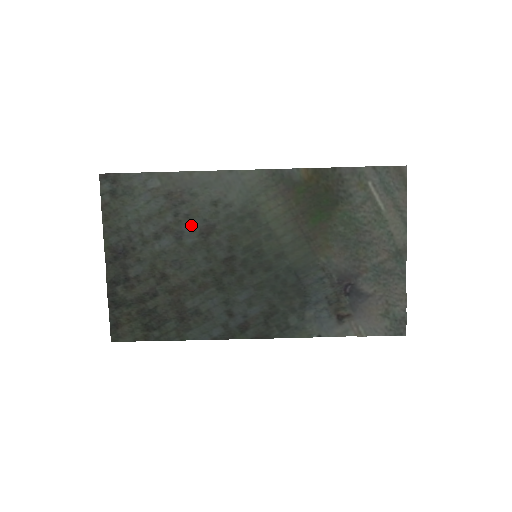
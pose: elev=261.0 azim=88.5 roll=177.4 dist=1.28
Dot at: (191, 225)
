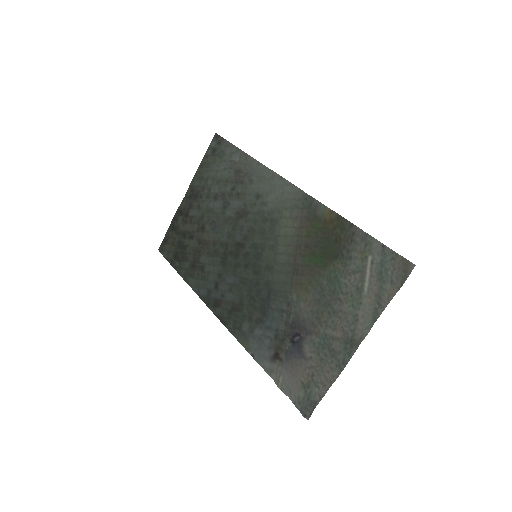
Dot at: (236, 202)
